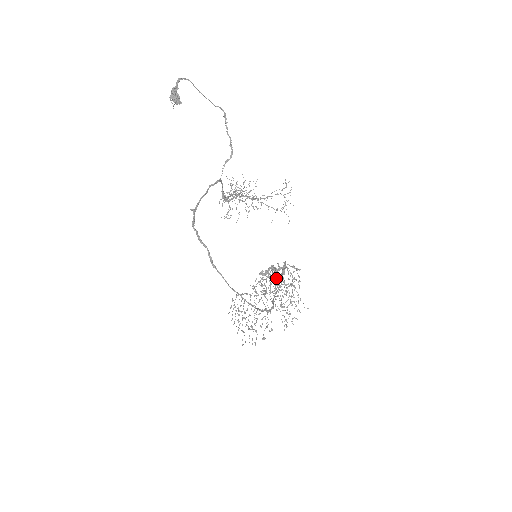
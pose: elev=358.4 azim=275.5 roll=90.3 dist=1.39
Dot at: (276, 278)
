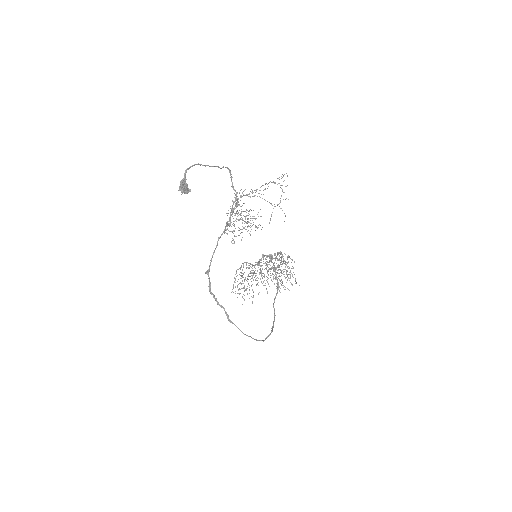
Dot at: (273, 268)
